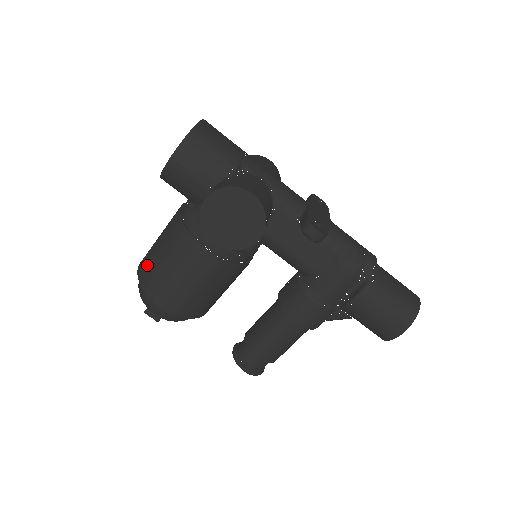
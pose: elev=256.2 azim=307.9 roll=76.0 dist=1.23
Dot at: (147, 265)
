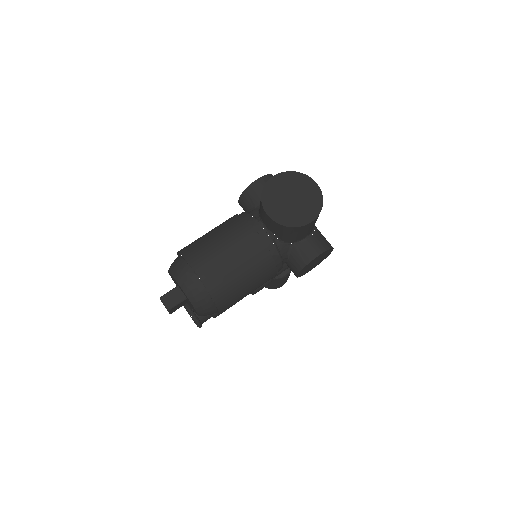
Dot at: (224, 284)
